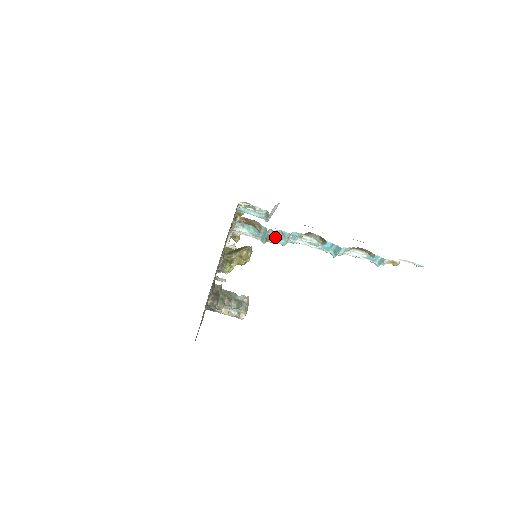
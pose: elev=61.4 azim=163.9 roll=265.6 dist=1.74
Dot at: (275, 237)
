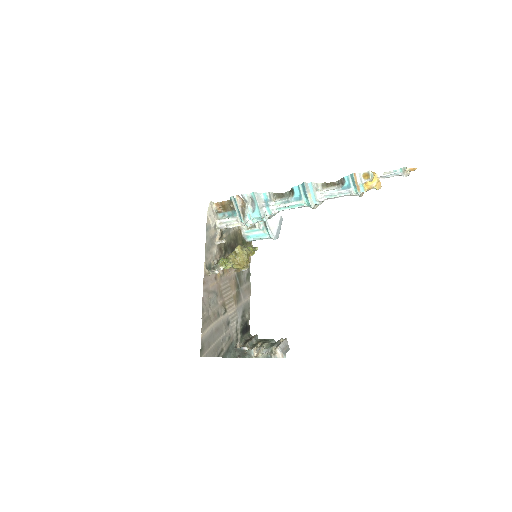
Dot at: (245, 204)
